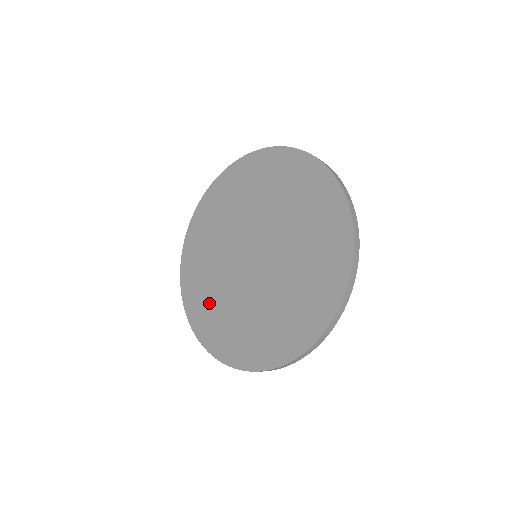
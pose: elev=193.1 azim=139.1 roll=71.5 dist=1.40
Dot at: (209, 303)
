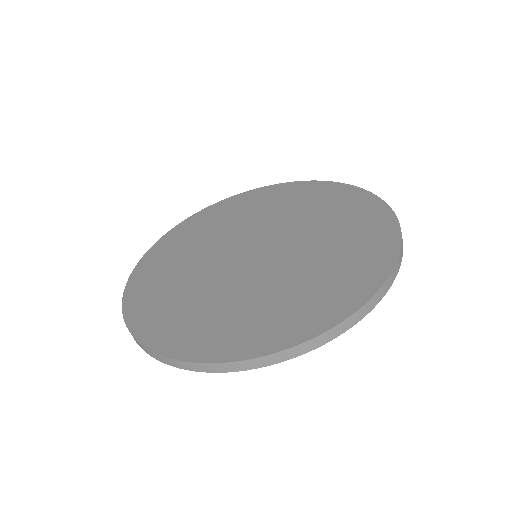
Dot at: (178, 252)
